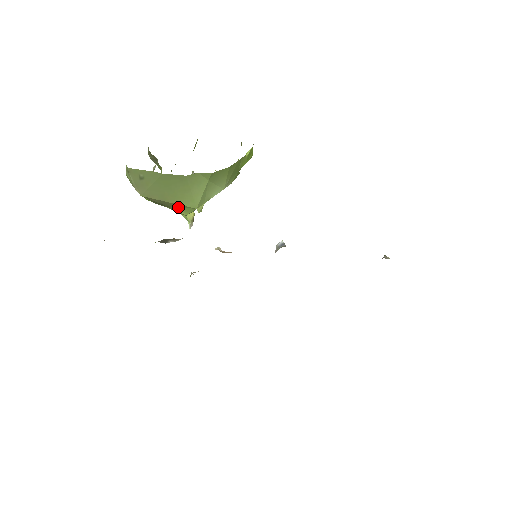
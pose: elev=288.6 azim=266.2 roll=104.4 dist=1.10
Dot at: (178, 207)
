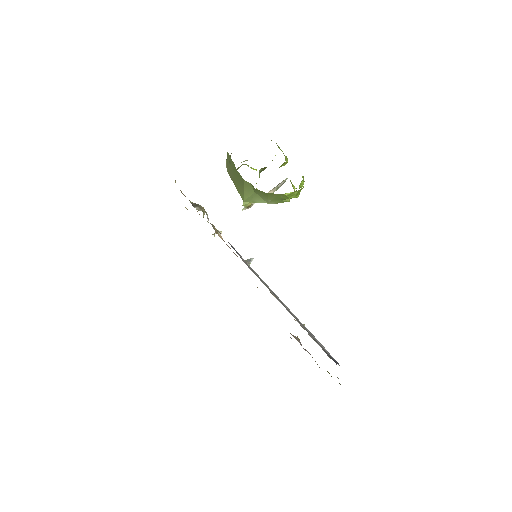
Dot at: occluded
